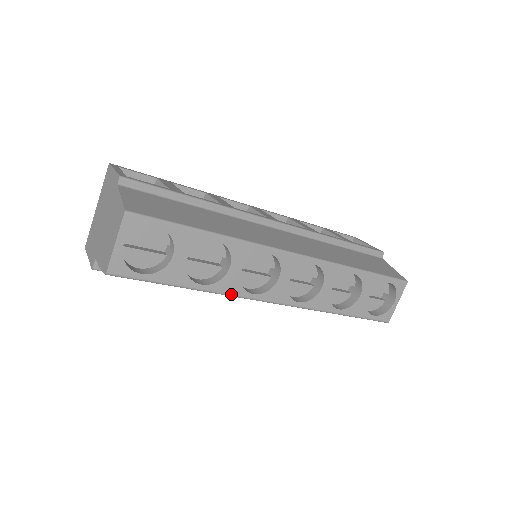
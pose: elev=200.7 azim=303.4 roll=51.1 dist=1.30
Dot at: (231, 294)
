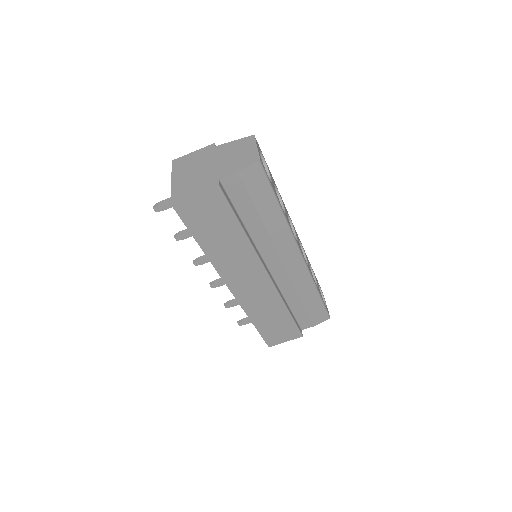
Dot at: occluded
